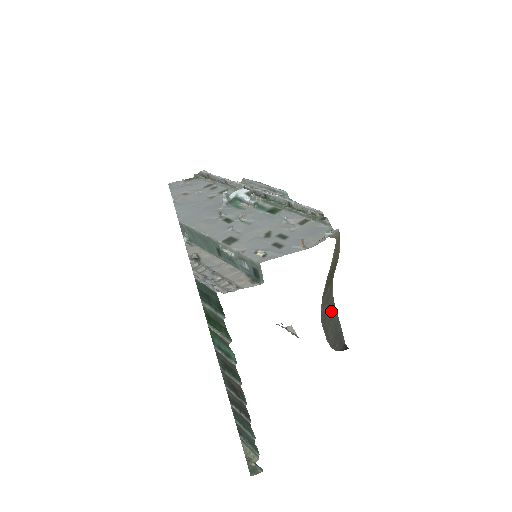
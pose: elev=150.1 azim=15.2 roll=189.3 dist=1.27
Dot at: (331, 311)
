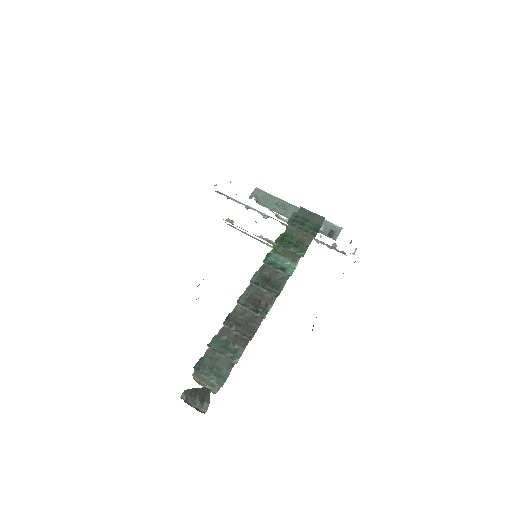
Dot at: occluded
